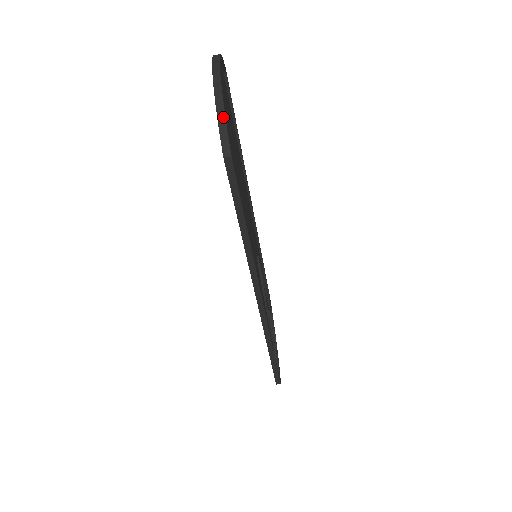
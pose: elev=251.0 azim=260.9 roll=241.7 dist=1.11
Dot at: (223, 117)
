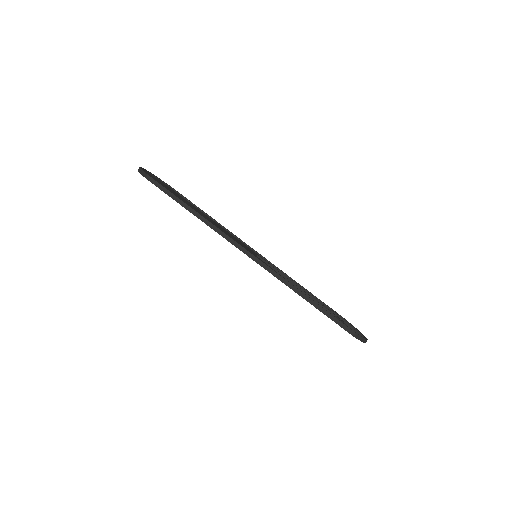
Dot at: (140, 170)
